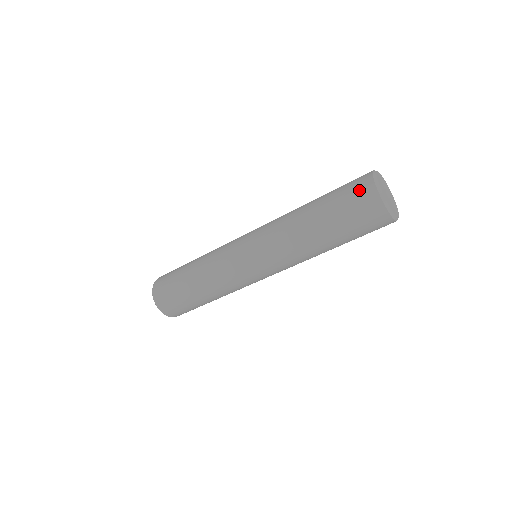
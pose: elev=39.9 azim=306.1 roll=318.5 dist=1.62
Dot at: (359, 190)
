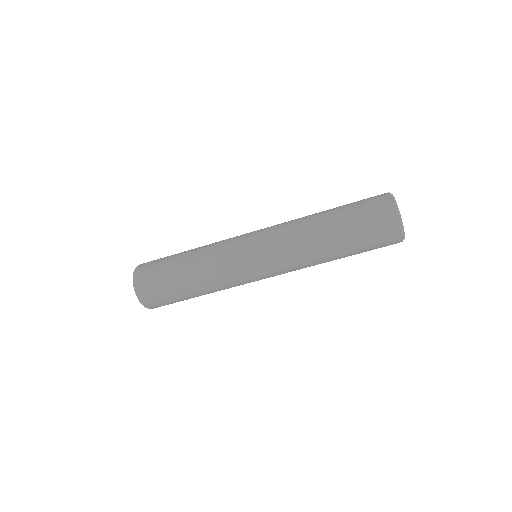
Dot at: (376, 201)
